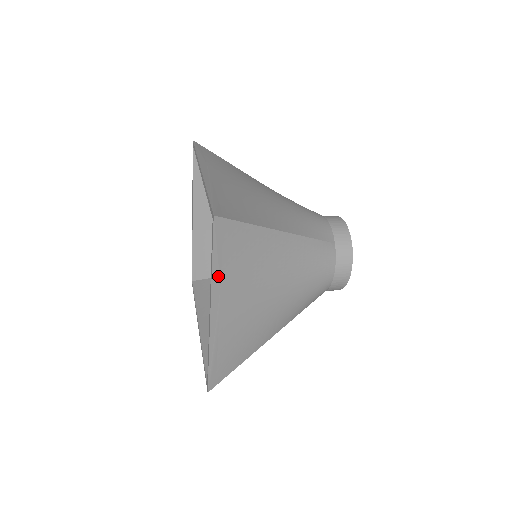
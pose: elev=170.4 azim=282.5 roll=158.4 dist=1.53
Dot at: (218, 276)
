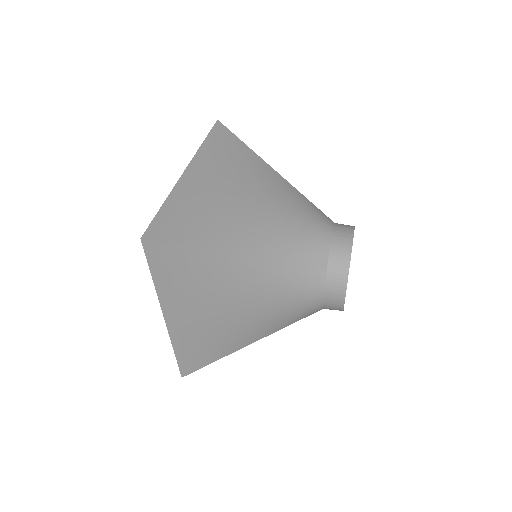
Dot at: (163, 289)
